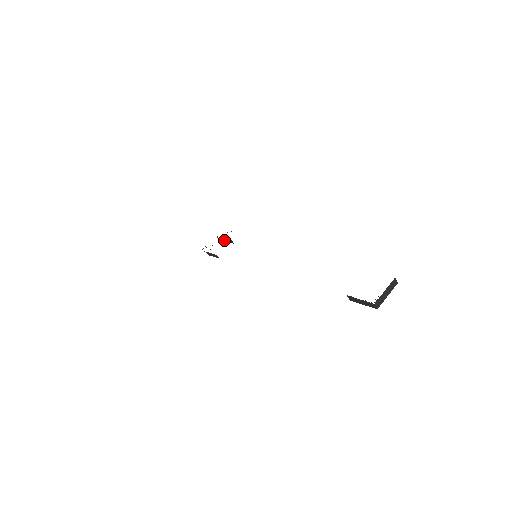
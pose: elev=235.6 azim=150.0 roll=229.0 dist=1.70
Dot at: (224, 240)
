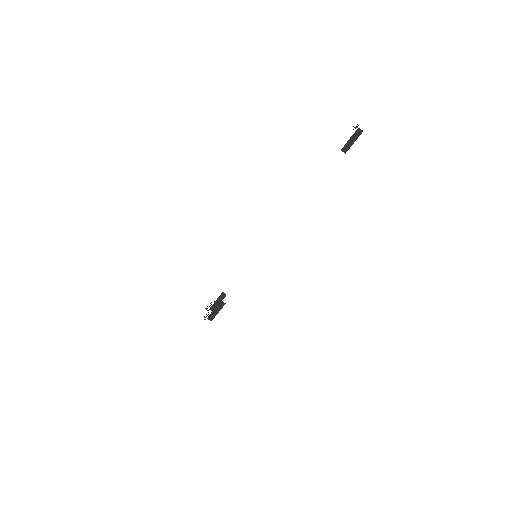
Dot at: occluded
